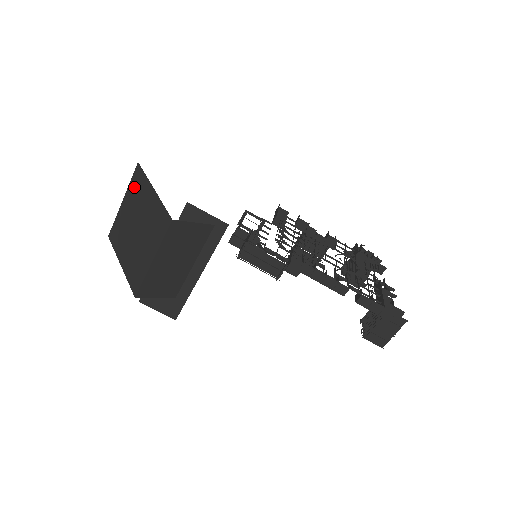
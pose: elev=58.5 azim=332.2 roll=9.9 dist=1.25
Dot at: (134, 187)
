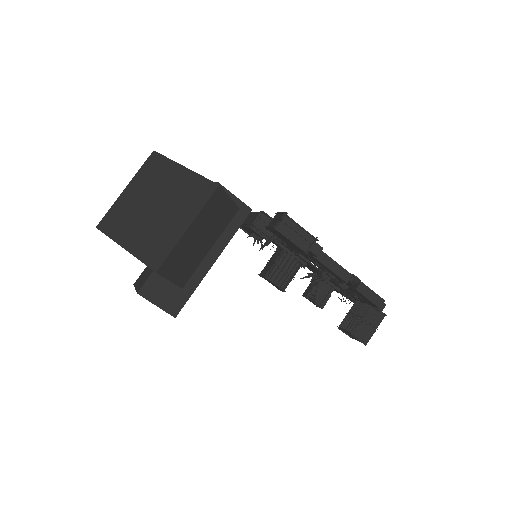
Dot at: (148, 172)
